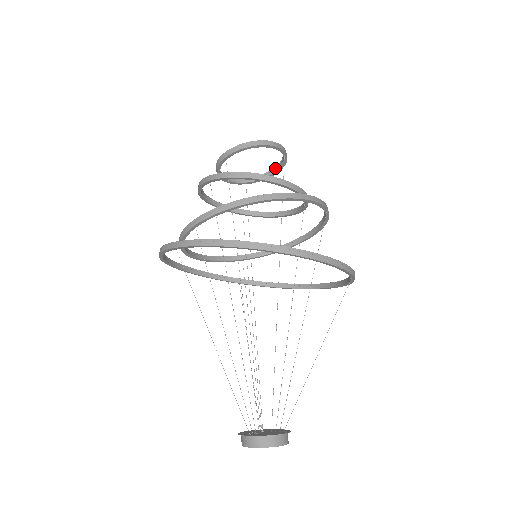
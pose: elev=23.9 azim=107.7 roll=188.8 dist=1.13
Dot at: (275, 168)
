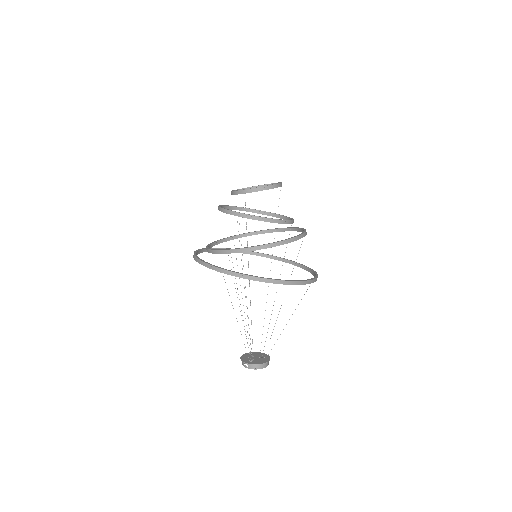
Dot at: occluded
